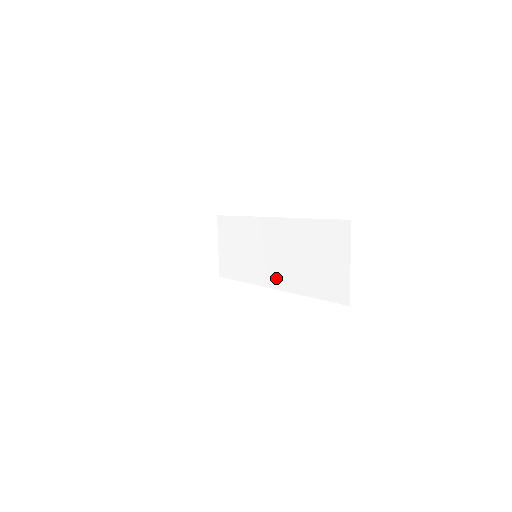
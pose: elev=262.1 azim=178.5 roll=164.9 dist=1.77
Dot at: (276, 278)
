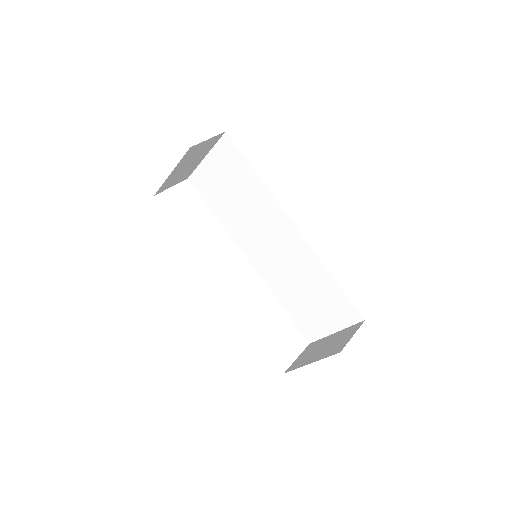
Dot at: (258, 259)
